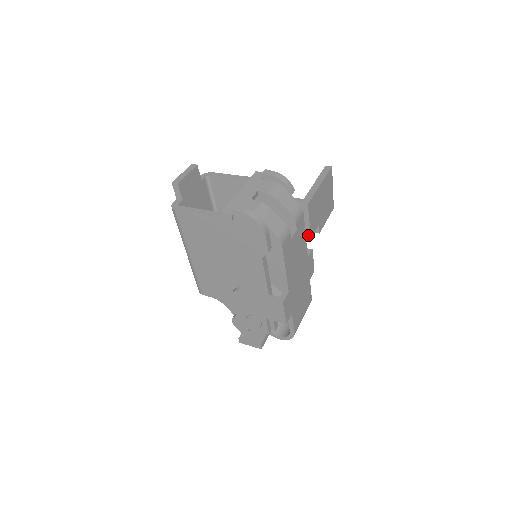
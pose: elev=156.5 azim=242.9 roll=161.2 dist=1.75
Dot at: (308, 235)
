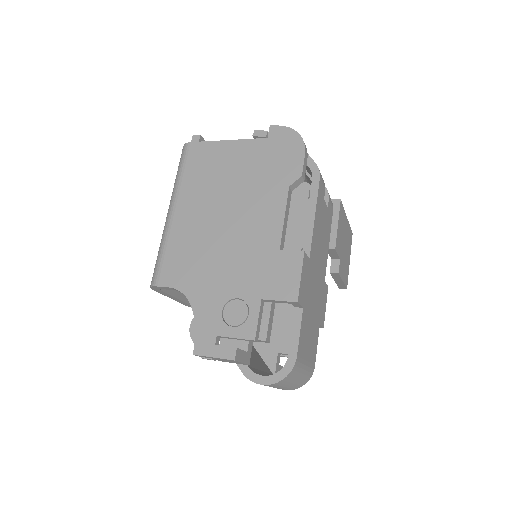
Dot at: (332, 245)
